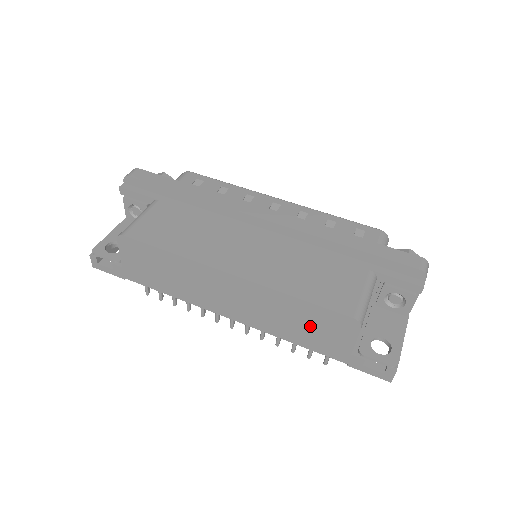
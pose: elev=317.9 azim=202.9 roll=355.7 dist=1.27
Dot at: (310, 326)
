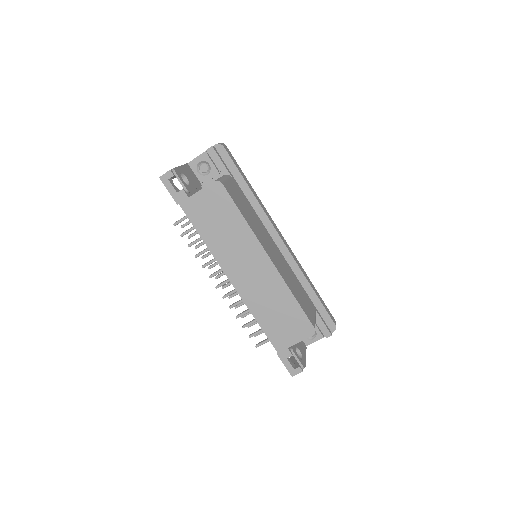
Dot at: (283, 318)
